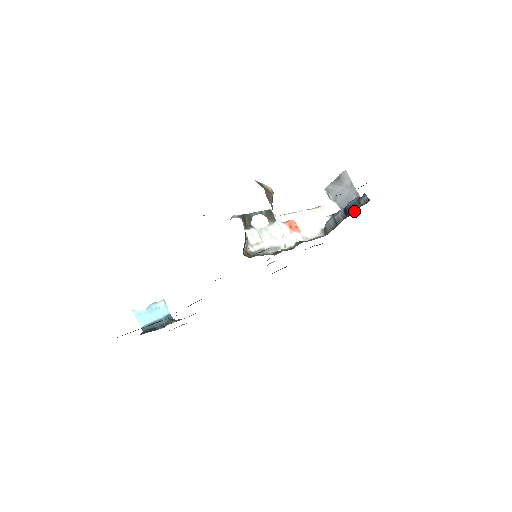
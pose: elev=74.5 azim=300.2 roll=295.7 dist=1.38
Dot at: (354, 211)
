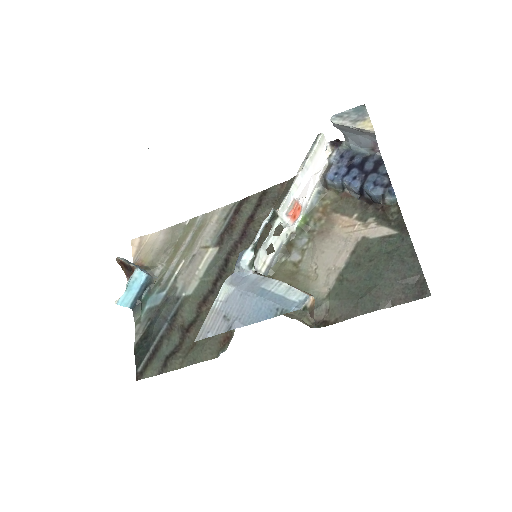
Dot at: (374, 205)
